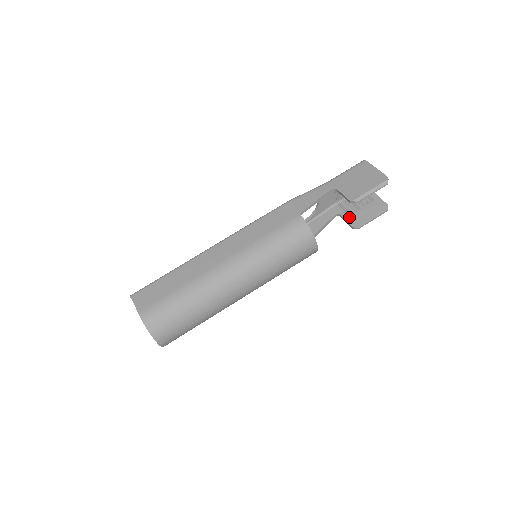
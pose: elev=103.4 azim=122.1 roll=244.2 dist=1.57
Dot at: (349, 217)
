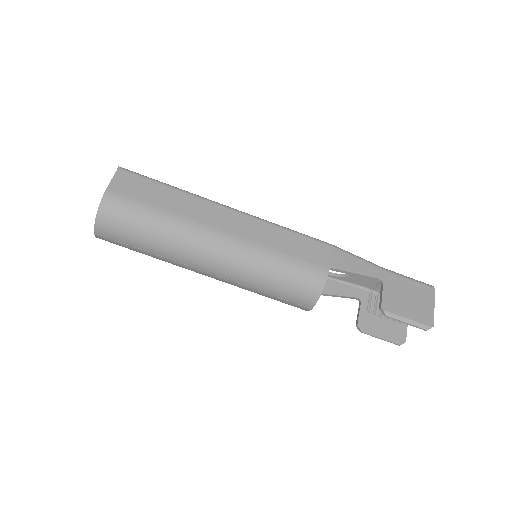
Dot at: (365, 313)
